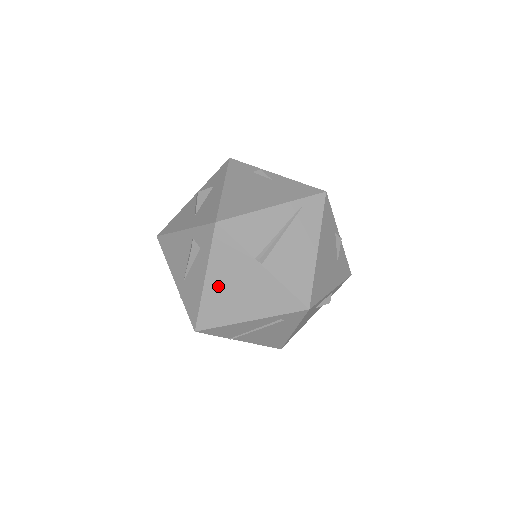
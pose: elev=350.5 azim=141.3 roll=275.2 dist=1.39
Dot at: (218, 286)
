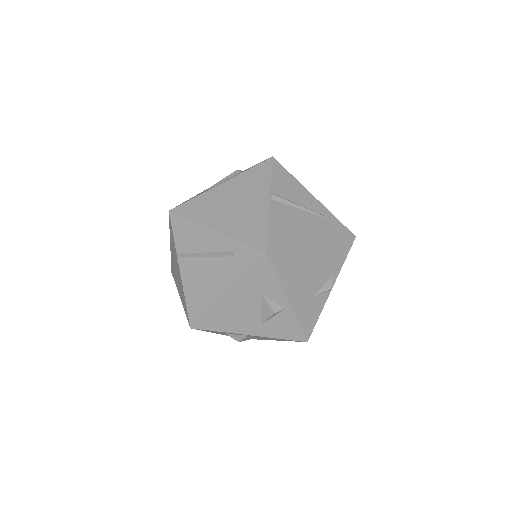
Dot at: (224, 193)
